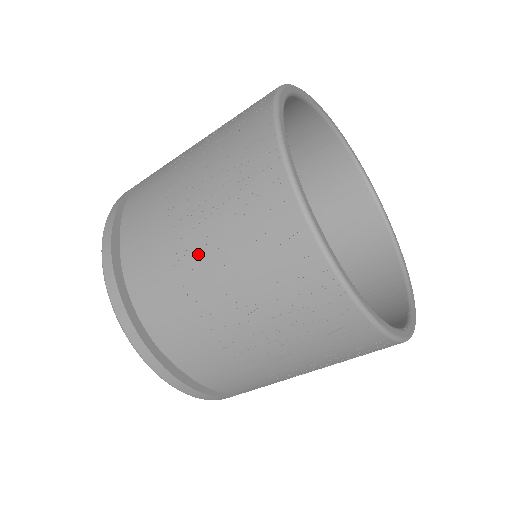
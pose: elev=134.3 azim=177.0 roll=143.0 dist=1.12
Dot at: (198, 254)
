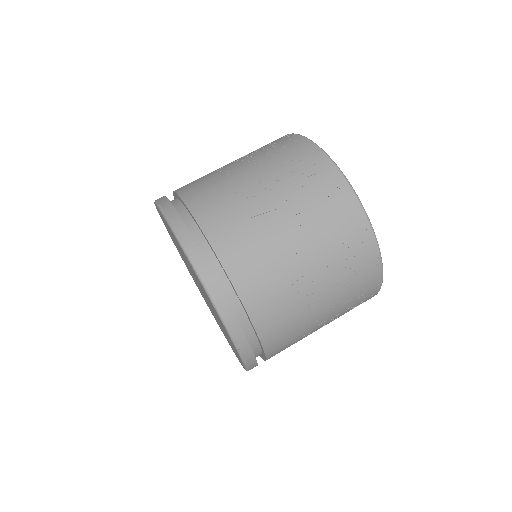
Dot at: (299, 256)
